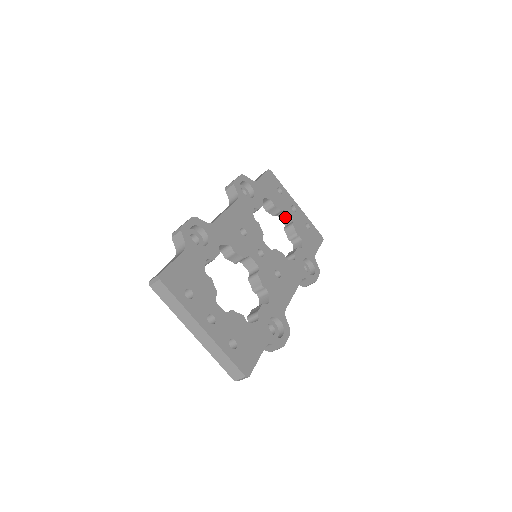
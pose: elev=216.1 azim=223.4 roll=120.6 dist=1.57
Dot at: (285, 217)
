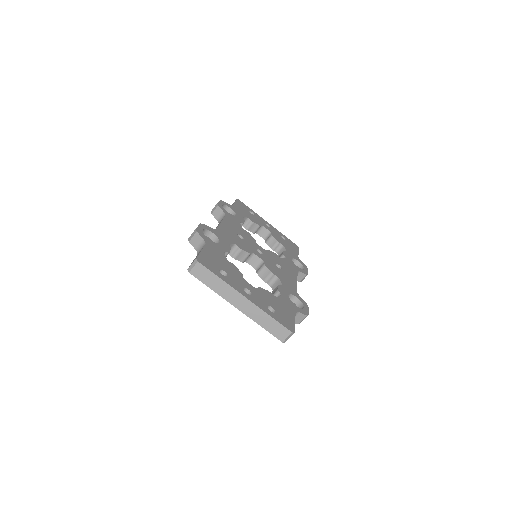
Dot at: (263, 233)
